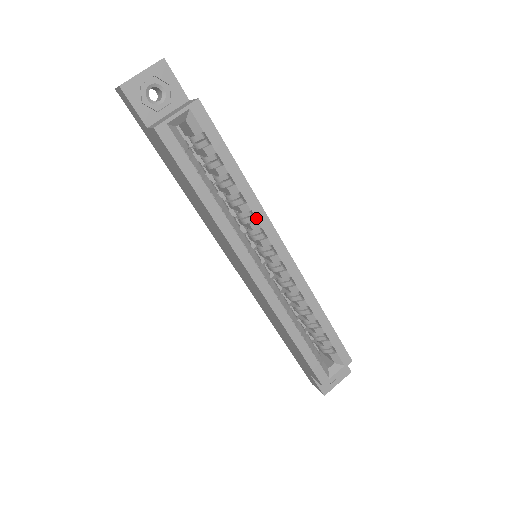
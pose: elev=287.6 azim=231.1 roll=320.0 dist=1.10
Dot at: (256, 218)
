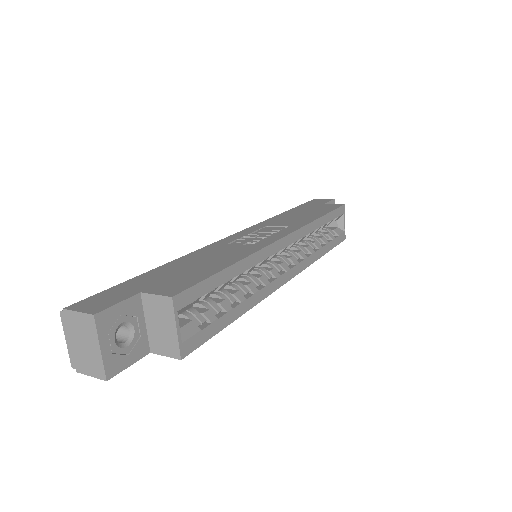
Dot at: (262, 261)
